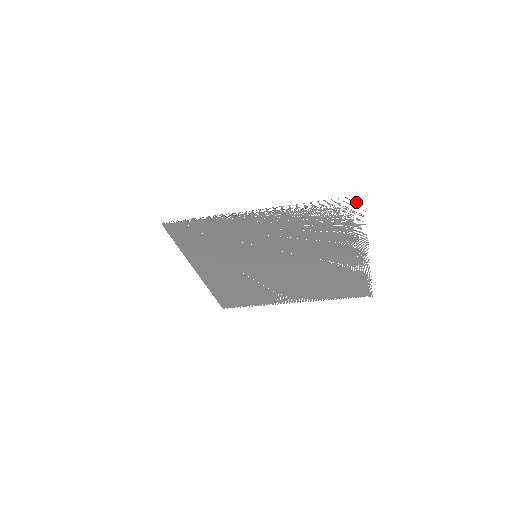
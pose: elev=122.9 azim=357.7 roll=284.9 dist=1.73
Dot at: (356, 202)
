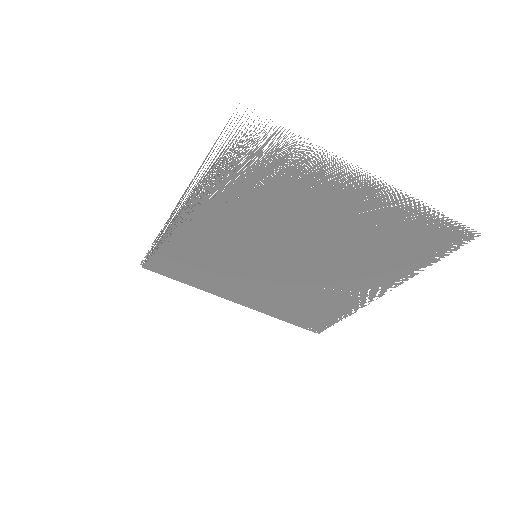
Dot at: occluded
